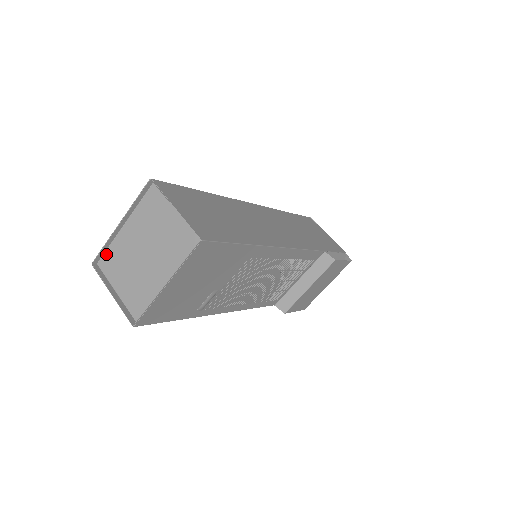
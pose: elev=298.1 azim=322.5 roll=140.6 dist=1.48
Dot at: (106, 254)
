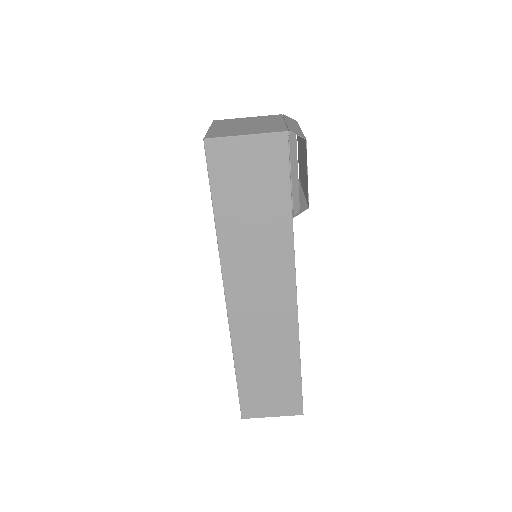
Dot at: occluded
